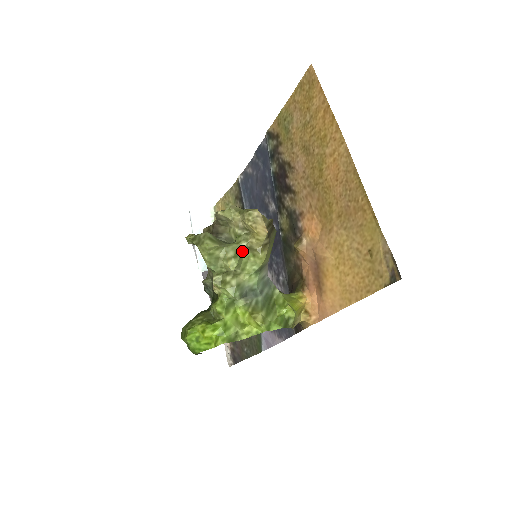
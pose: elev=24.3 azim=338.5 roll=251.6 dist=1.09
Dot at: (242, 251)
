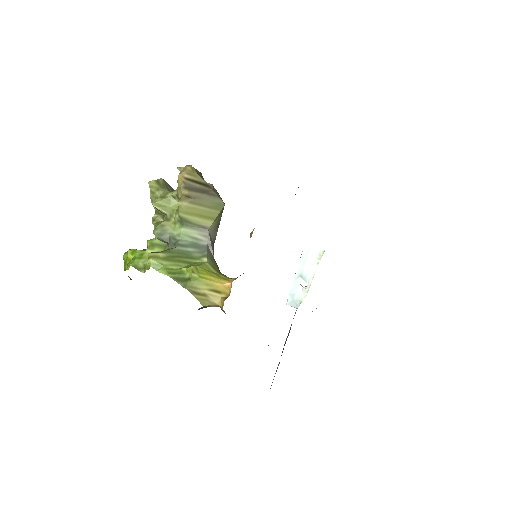
Dot at: (173, 198)
